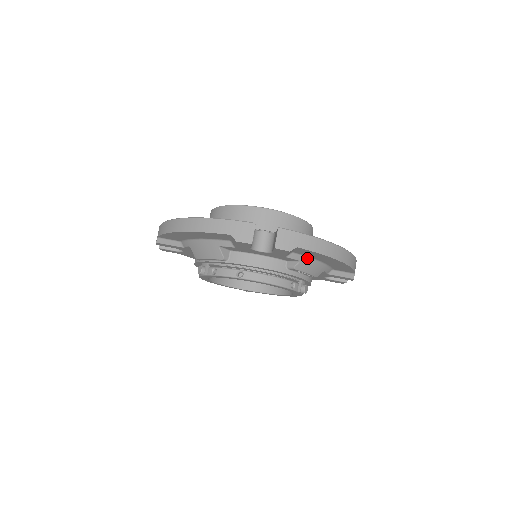
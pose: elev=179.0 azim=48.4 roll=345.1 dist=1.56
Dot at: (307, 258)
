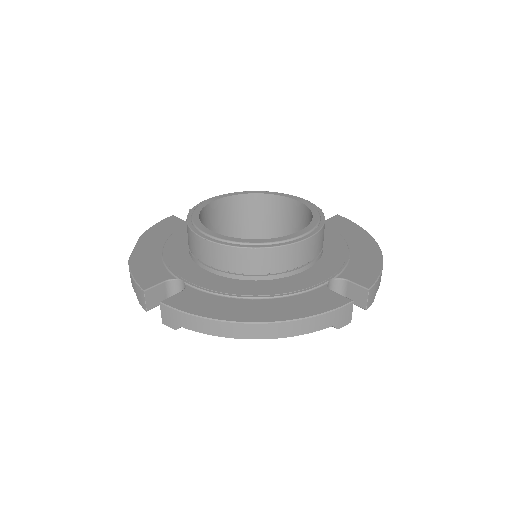
Dot at: occluded
